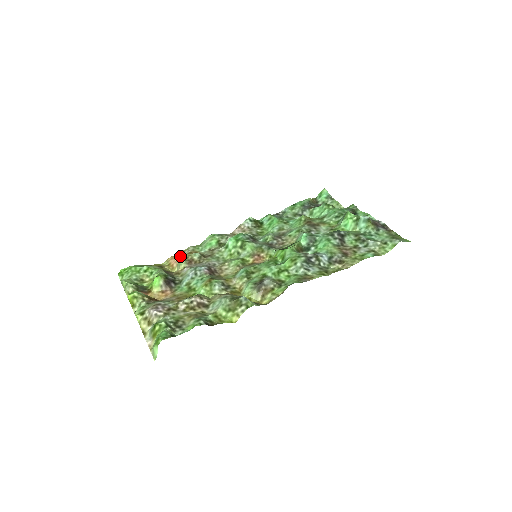
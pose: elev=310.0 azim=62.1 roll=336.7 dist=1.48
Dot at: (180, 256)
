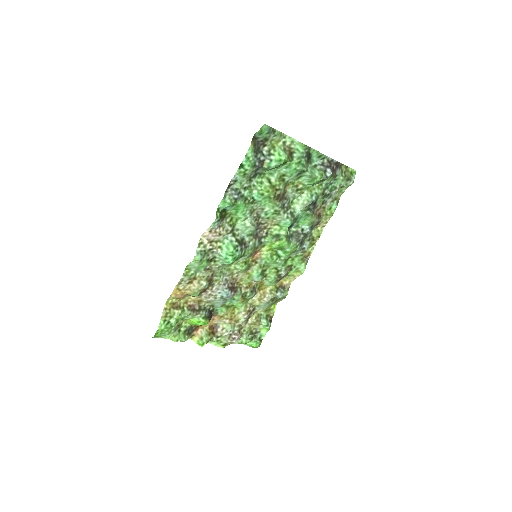
Dot at: (190, 294)
